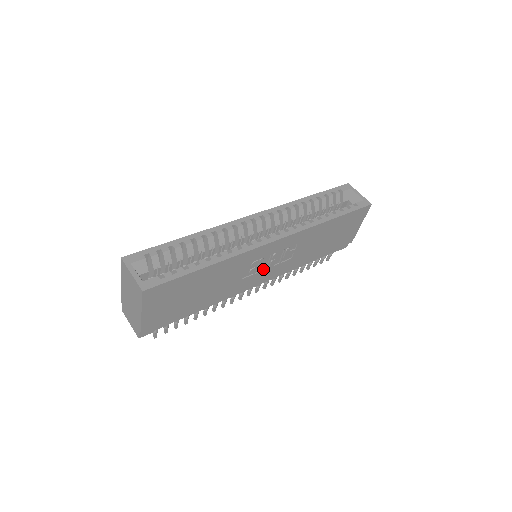
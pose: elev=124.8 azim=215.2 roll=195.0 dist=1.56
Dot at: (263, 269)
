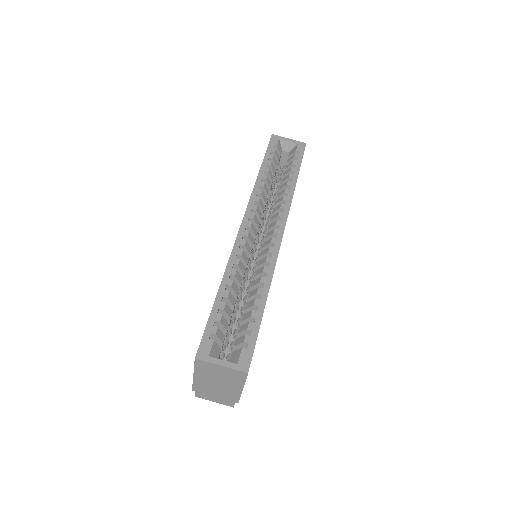
Dot at: occluded
